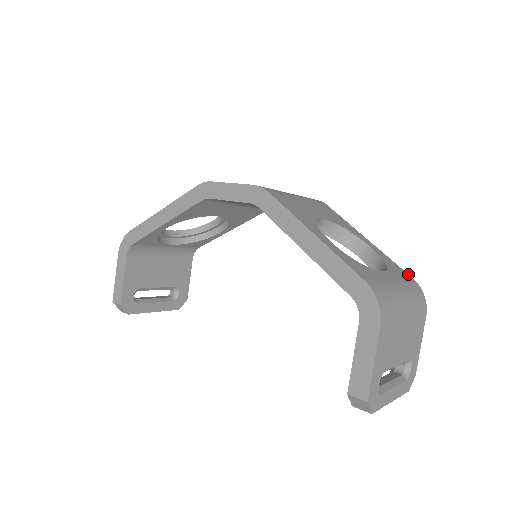
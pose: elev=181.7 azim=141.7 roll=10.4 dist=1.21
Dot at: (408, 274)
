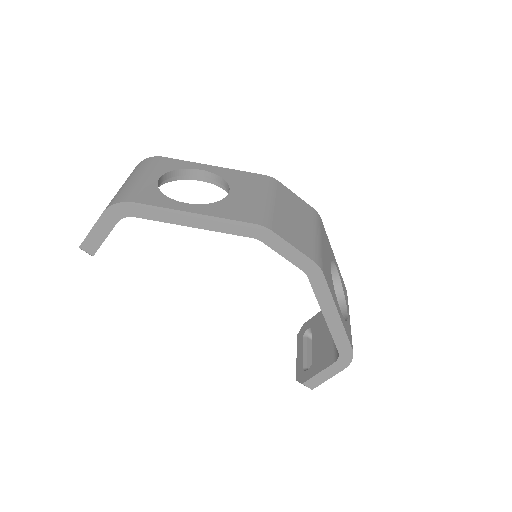
Dot at: occluded
